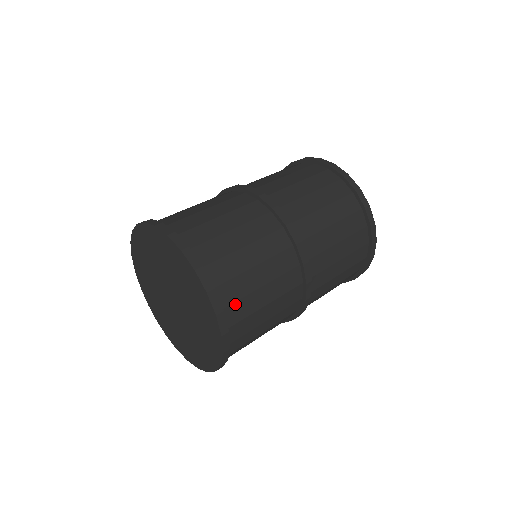
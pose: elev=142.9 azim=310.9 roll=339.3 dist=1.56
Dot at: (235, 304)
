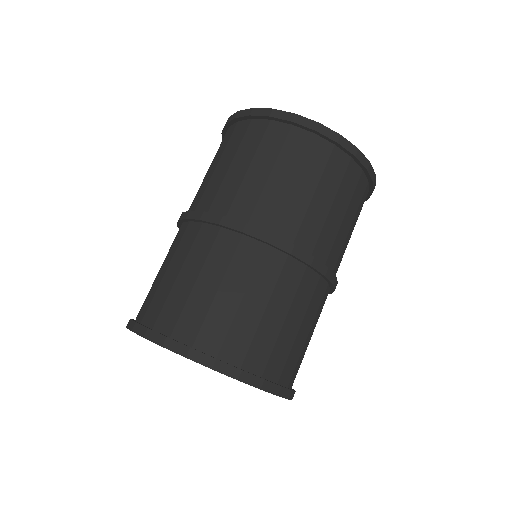
Dot at: (285, 367)
